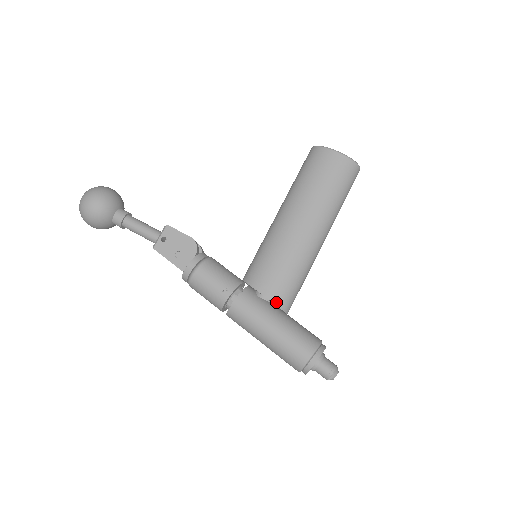
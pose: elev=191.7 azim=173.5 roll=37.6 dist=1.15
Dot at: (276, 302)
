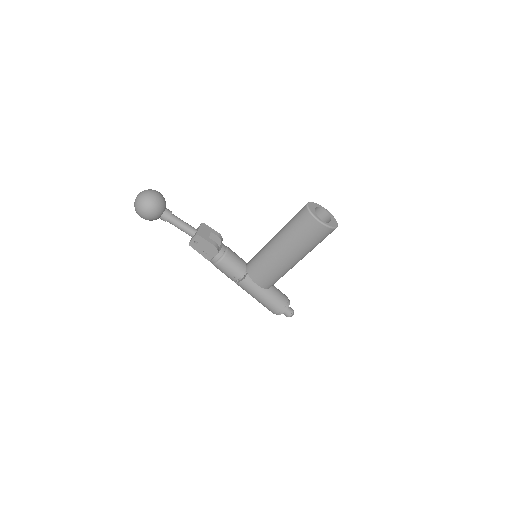
Dot at: (264, 287)
